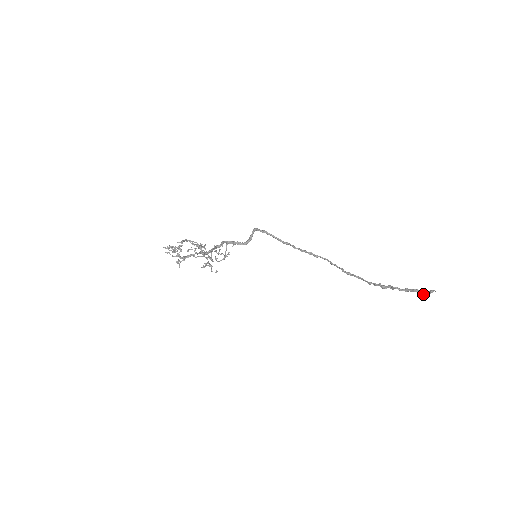
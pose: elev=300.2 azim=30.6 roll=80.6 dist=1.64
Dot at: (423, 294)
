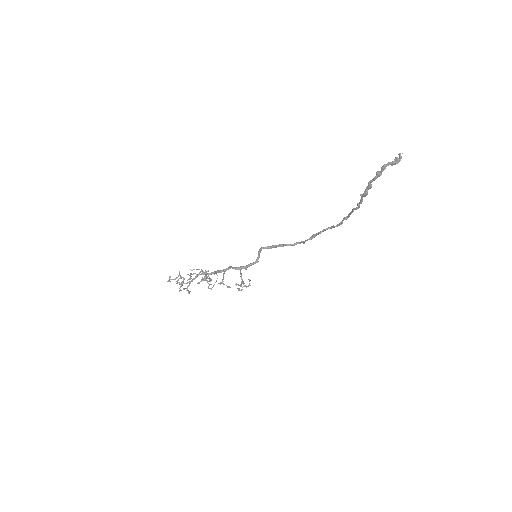
Dot at: (394, 164)
